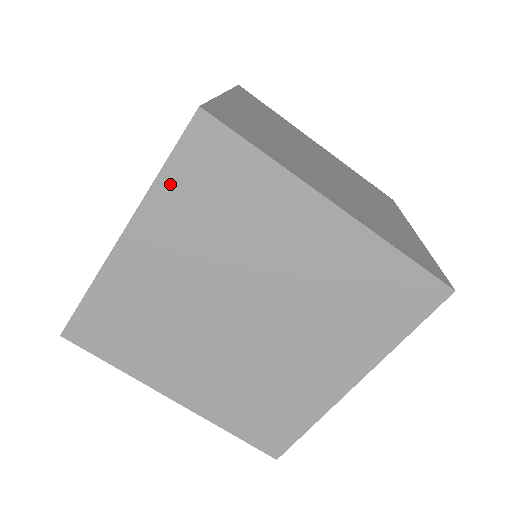
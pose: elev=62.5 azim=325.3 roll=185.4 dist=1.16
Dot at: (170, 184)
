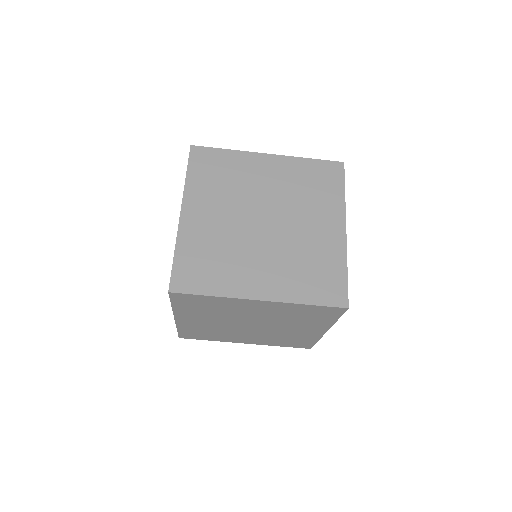
Dot at: (179, 307)
